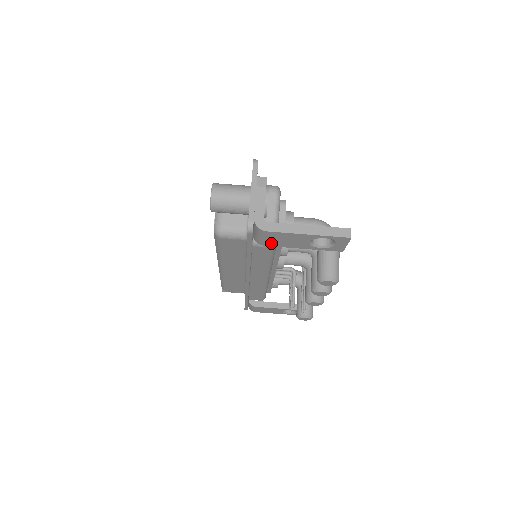
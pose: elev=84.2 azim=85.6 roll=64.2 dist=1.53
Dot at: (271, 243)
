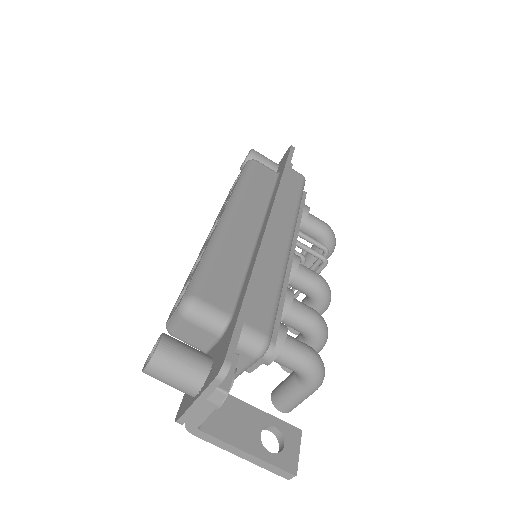
Dot at: occluded
